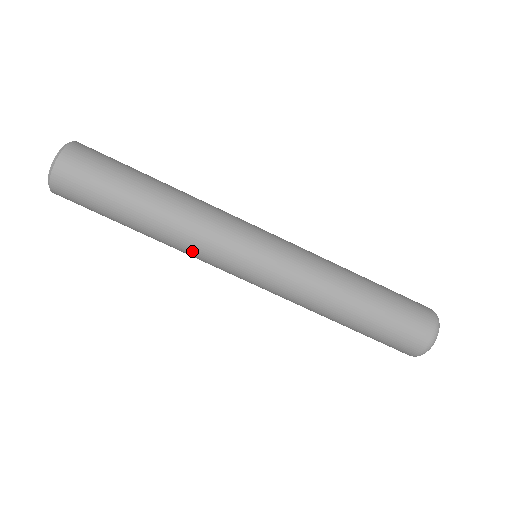
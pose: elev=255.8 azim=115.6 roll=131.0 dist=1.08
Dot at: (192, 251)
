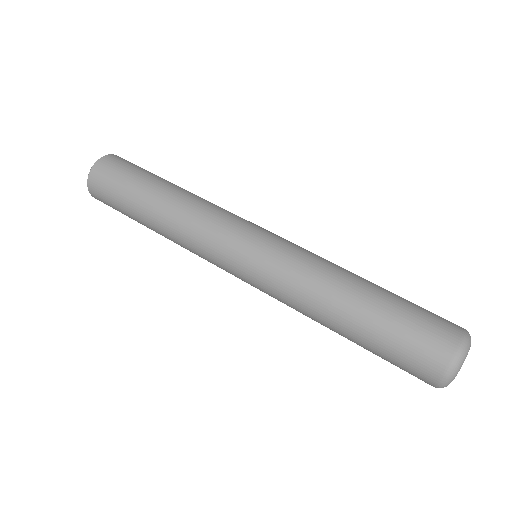
Dot at: (195, 225)
